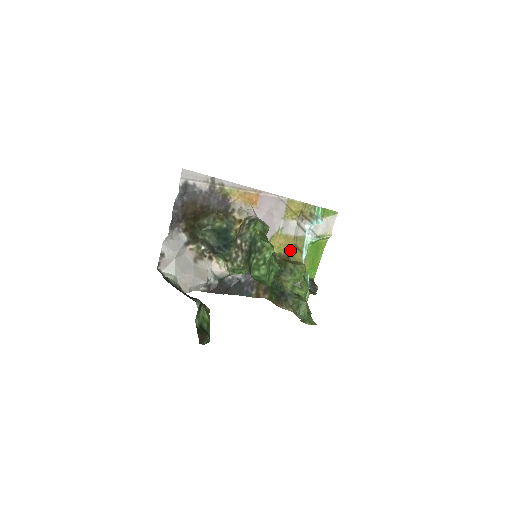
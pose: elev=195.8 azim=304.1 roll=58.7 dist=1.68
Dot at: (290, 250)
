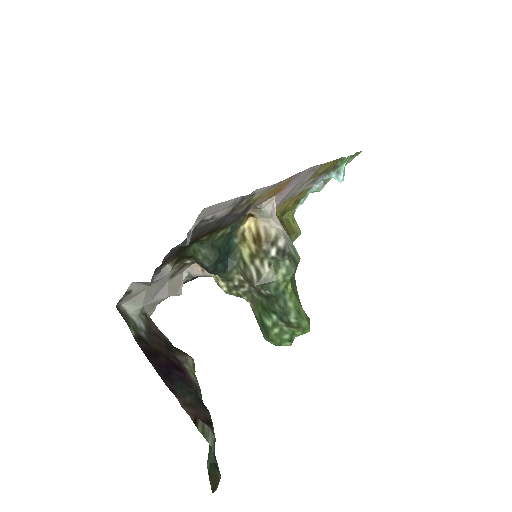
Dot at: (288, 208)
